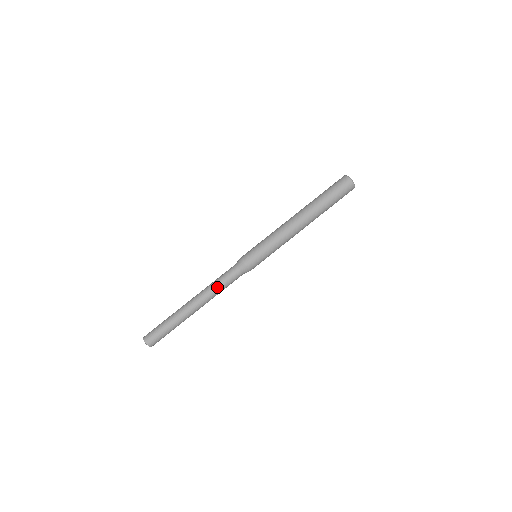
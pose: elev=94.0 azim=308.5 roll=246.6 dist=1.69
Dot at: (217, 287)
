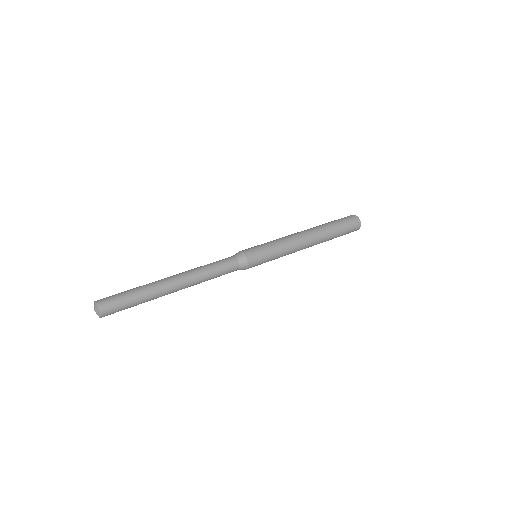
Dot at: (209, 273)
